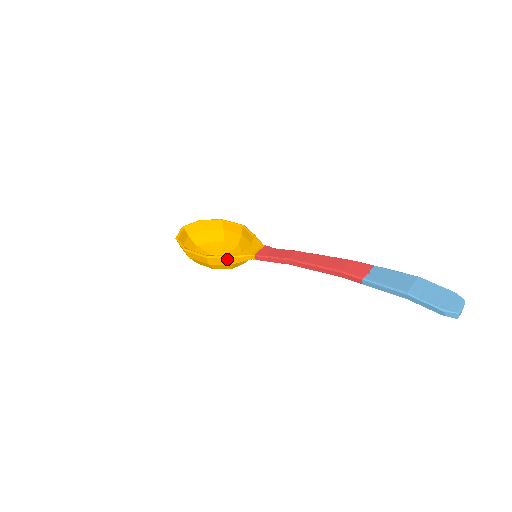
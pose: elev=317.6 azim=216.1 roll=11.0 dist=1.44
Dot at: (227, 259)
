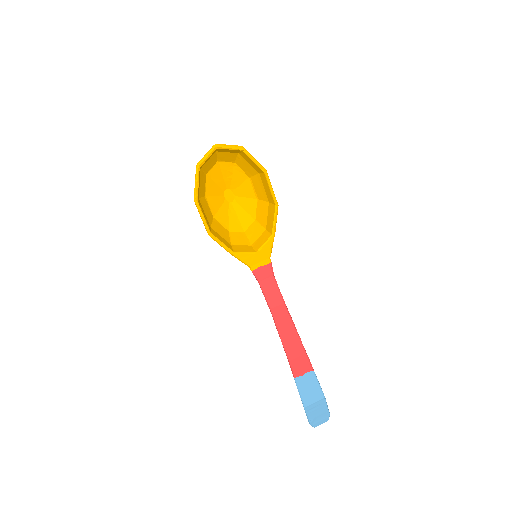
Dot at: (227, 249)
